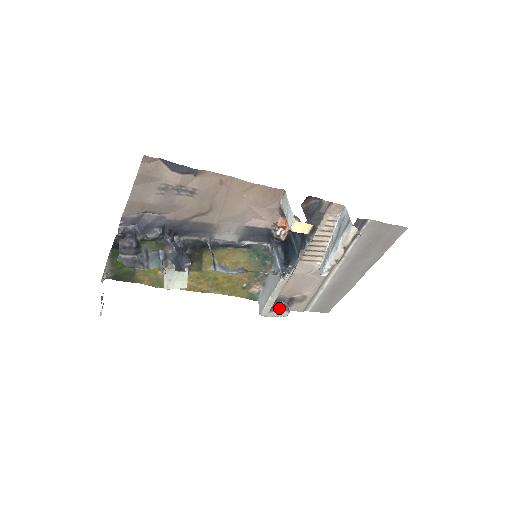
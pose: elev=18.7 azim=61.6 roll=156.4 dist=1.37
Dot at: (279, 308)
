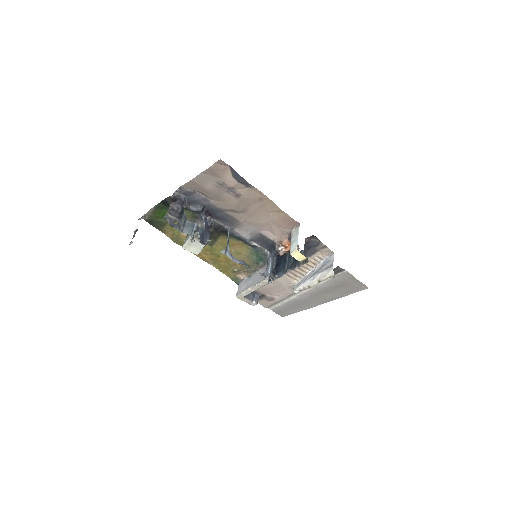
Dot at: (251, 298)
